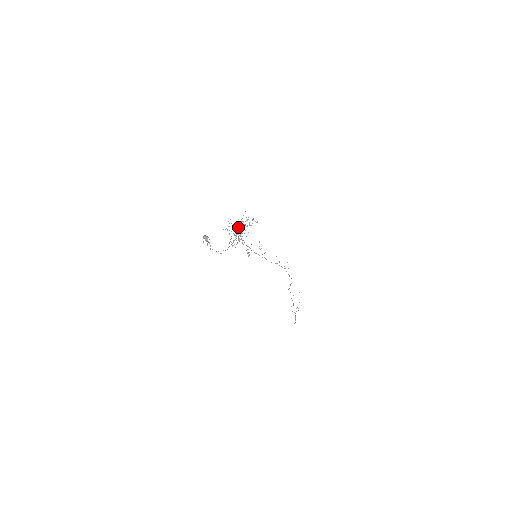
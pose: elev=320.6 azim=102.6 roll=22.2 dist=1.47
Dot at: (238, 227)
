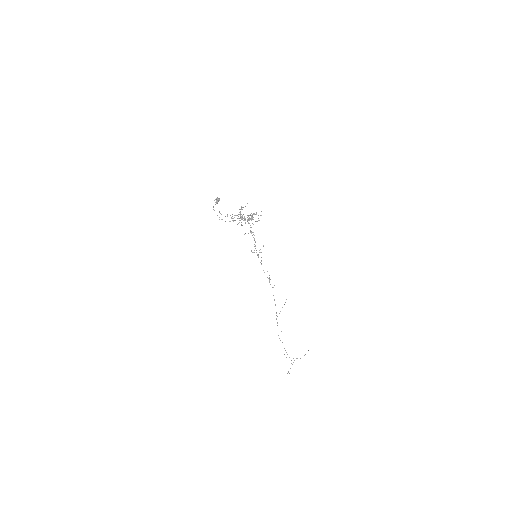
Dot at: occluded
